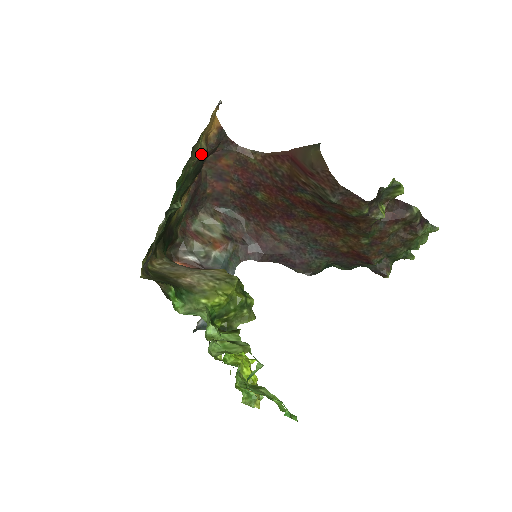
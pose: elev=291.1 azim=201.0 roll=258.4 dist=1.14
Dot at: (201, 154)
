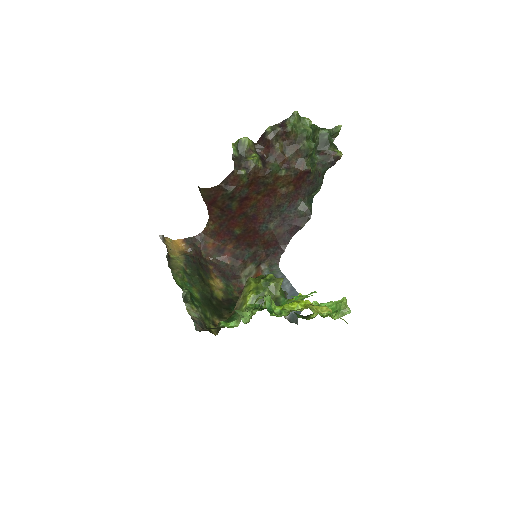
Dot at: (183, 261)
